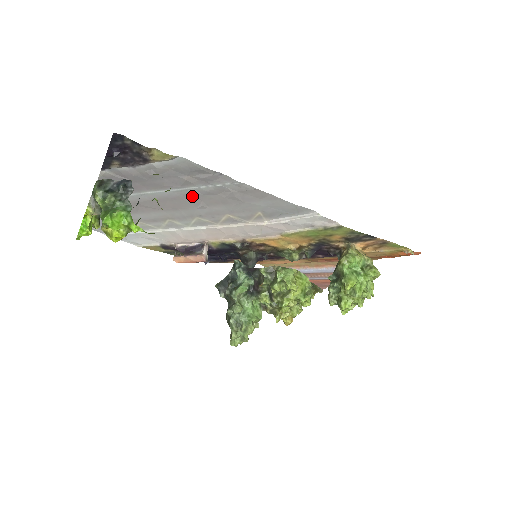
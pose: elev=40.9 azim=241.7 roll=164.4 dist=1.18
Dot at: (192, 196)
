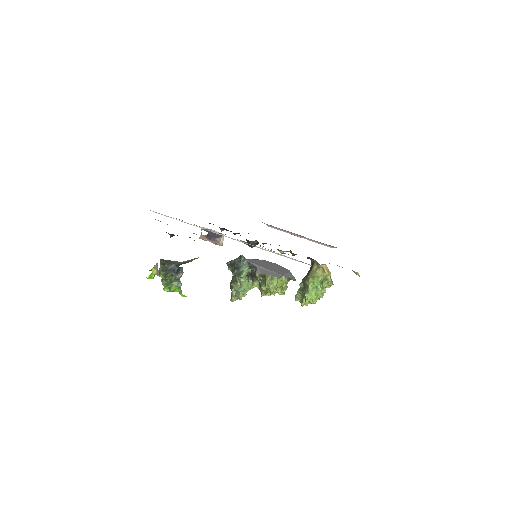
Dot at: occluded
